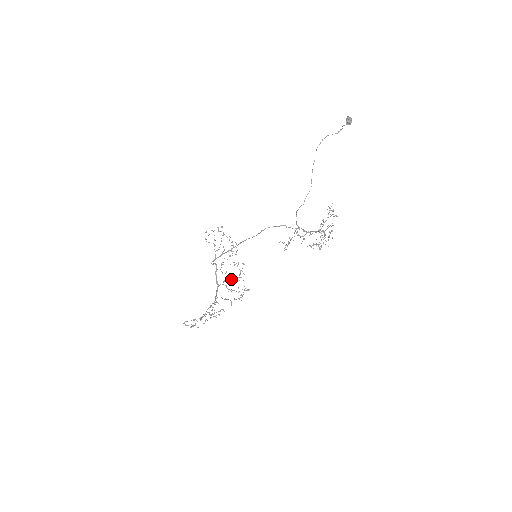
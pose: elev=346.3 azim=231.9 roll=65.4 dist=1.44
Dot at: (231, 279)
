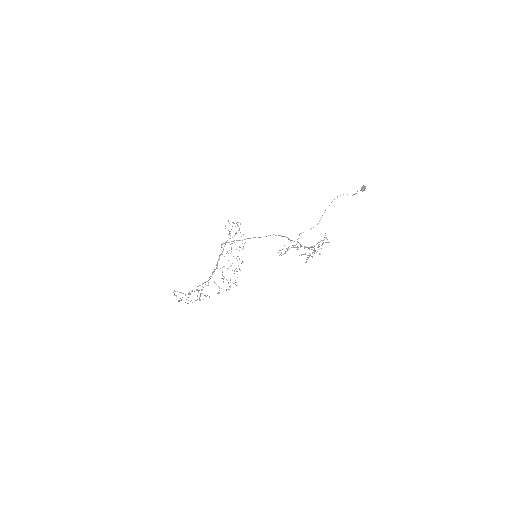
Dot at: occluded
